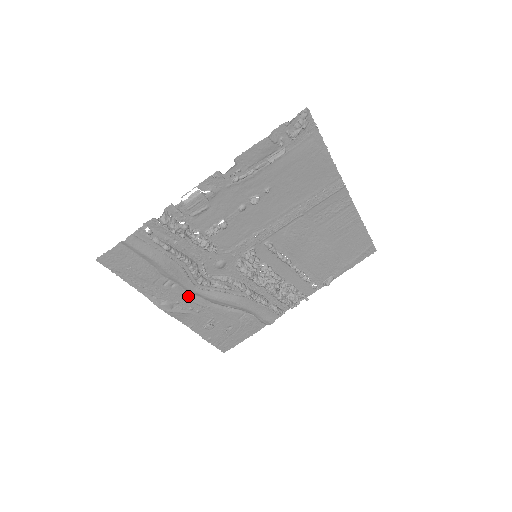
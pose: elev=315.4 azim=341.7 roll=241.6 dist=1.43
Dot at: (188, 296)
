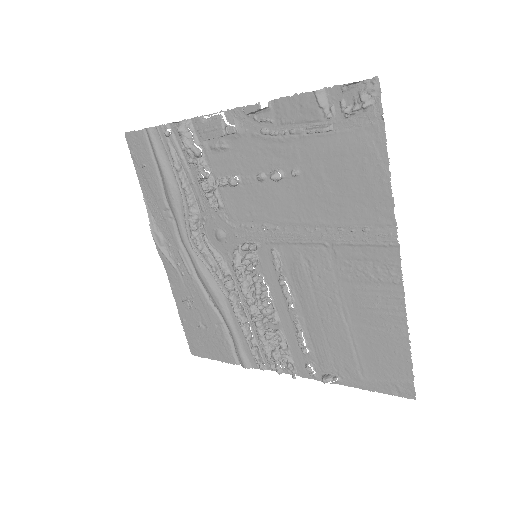
Dot at: (180, 245)
